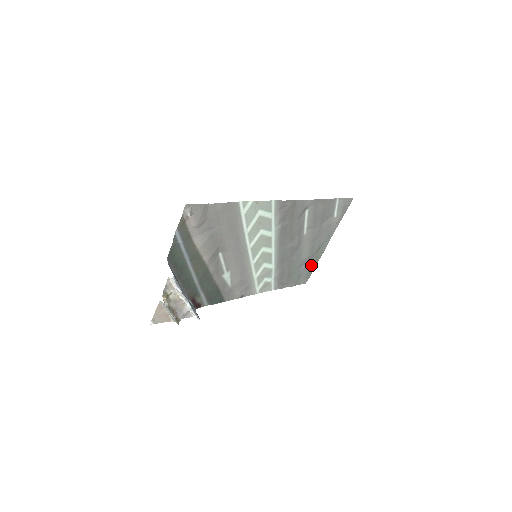
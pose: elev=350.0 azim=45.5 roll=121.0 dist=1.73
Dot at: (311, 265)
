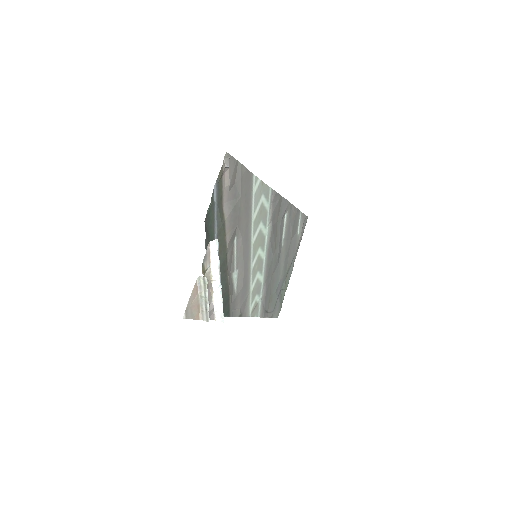
Dot at: (282, 293)
